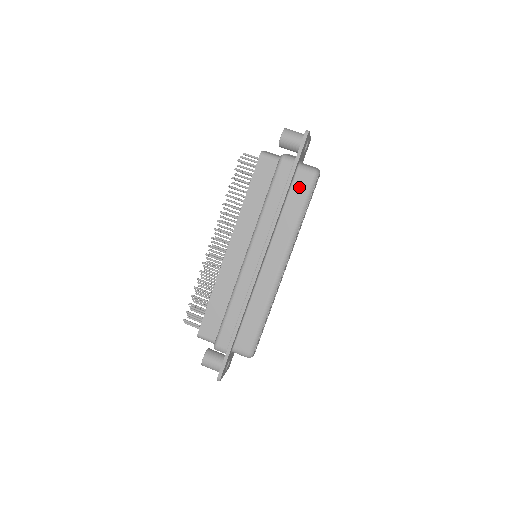
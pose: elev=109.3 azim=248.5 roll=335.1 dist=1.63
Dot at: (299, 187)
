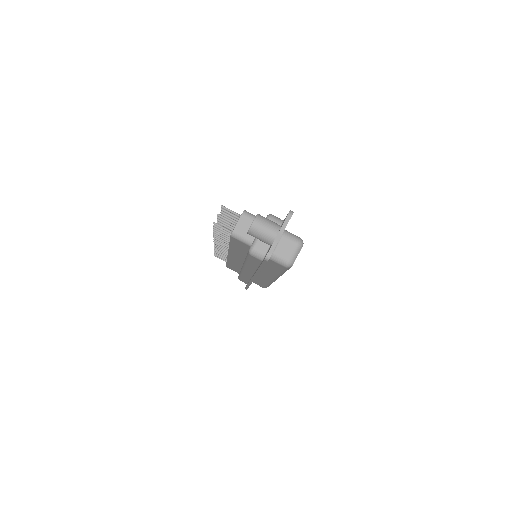
Dot at: (274, 265)
